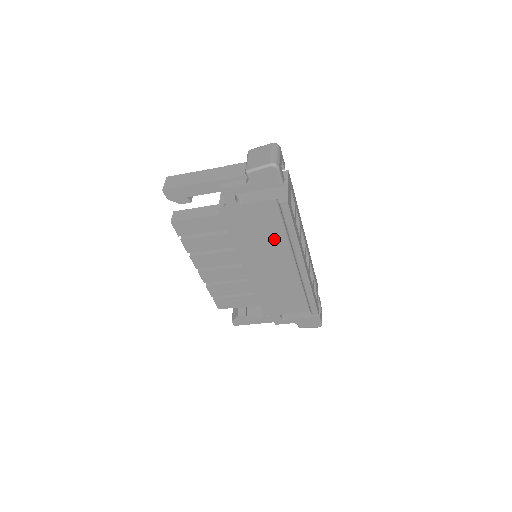
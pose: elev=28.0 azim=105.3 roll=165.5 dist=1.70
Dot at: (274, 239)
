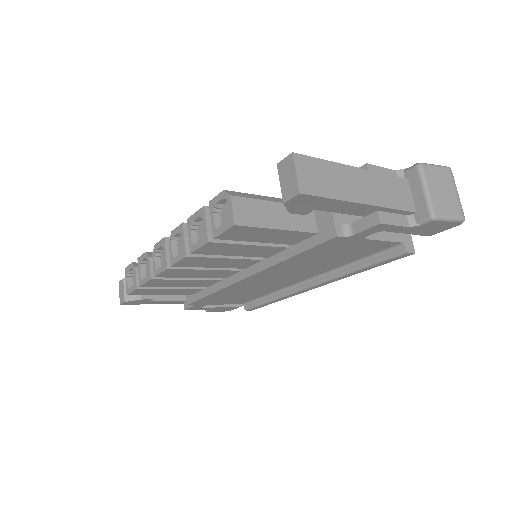
Dot at: (328, 265)
